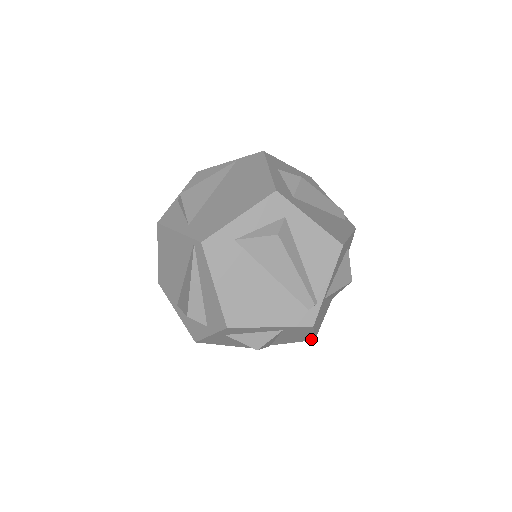
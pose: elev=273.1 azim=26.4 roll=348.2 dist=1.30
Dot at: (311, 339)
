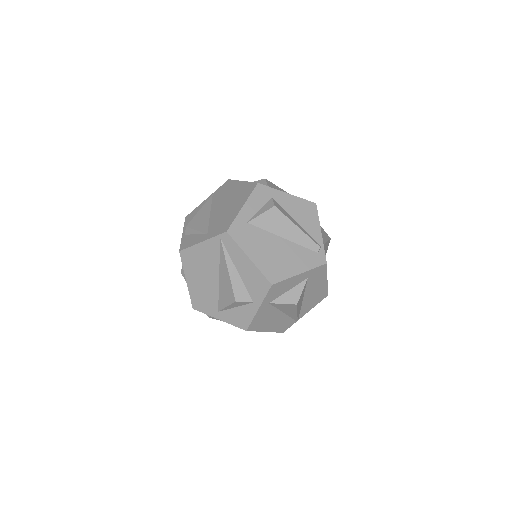
Dot at: (325, 295)
